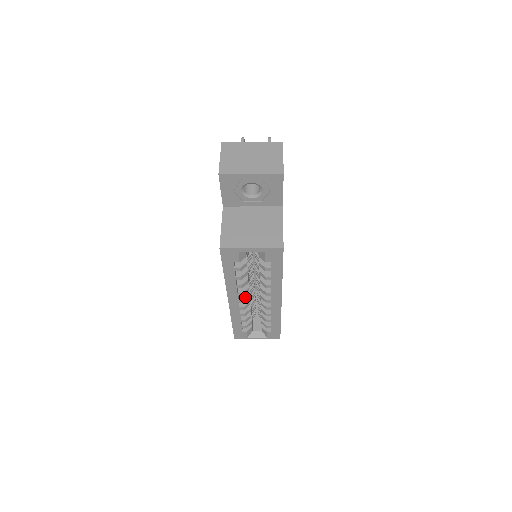
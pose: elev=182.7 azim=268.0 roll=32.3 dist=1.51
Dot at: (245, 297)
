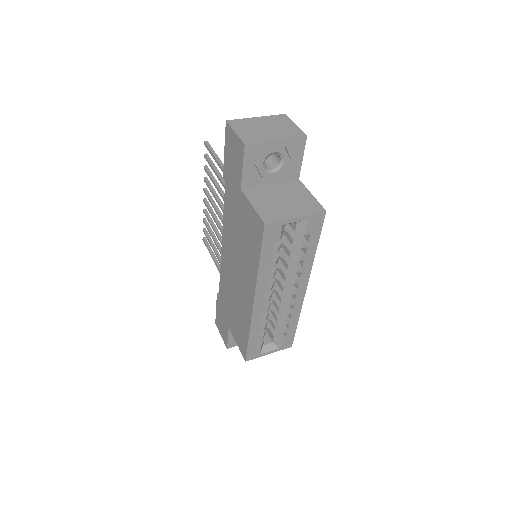
Dot at: (270, 294)
